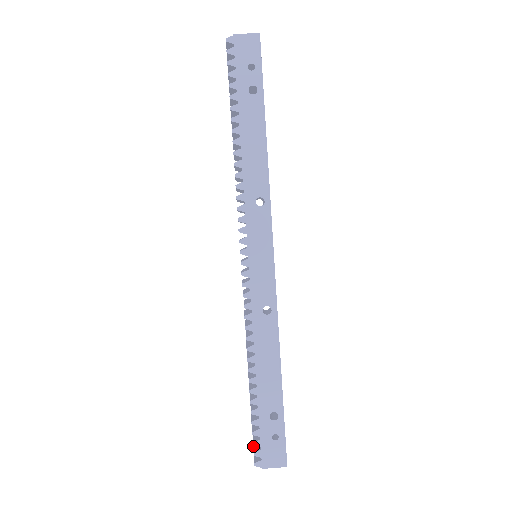
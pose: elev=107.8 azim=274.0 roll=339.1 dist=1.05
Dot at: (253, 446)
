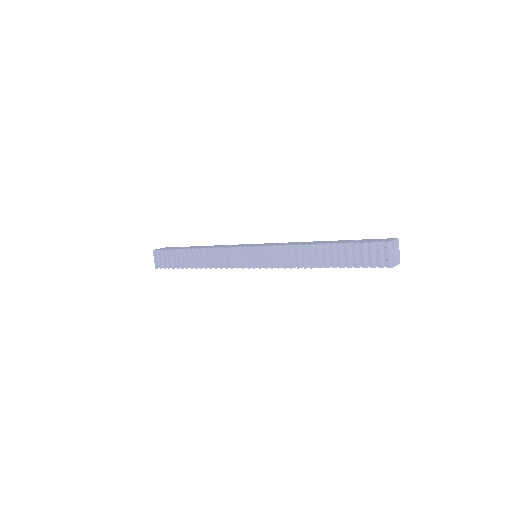
Dot at: (377, 253)
